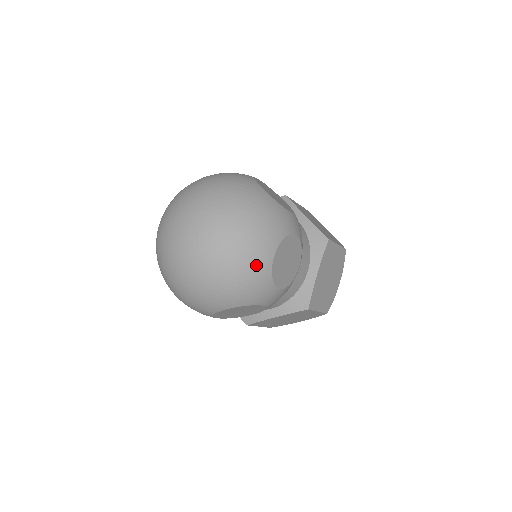
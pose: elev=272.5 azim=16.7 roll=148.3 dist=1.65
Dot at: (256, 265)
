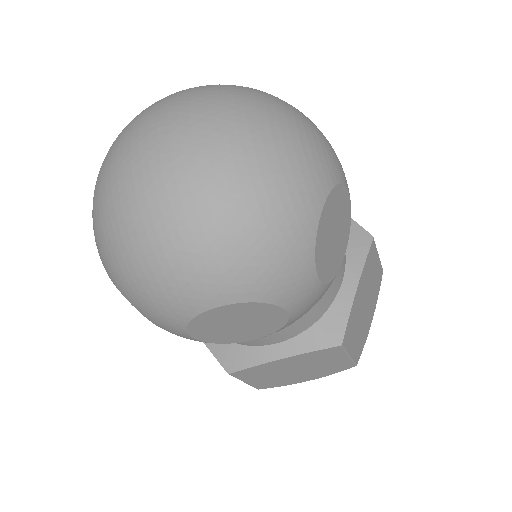
Dot at: (179, 290)
